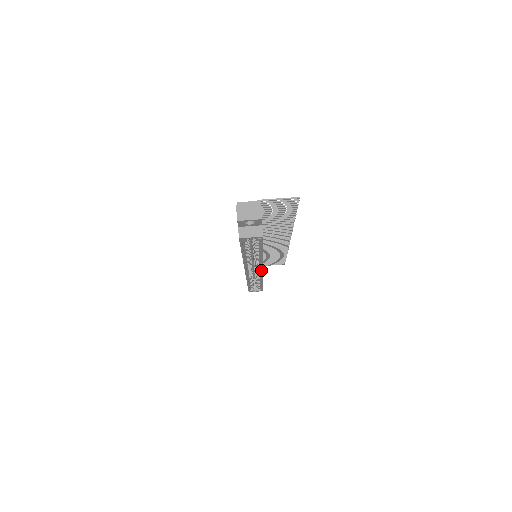
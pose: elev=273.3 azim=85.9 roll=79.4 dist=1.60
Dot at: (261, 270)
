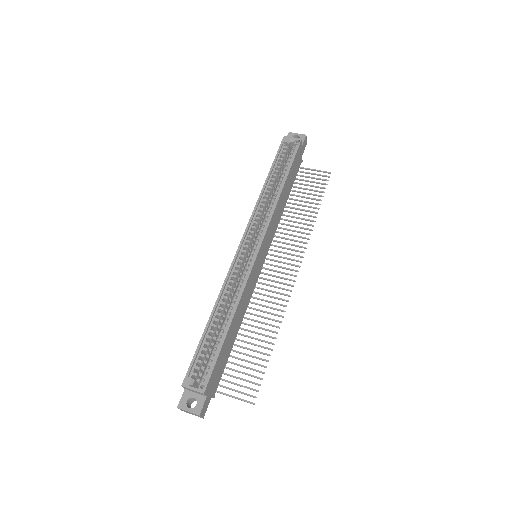
Dot at: (260, 243)
